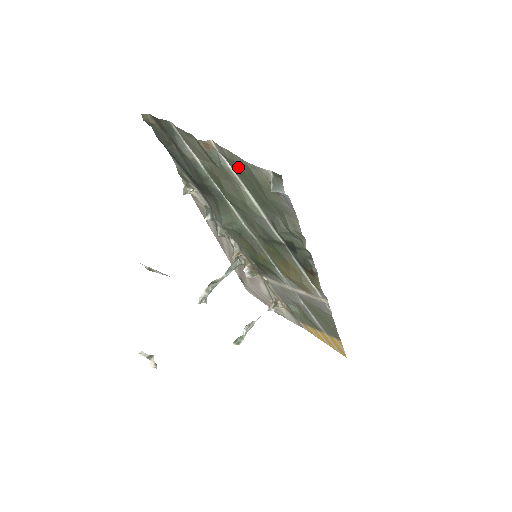
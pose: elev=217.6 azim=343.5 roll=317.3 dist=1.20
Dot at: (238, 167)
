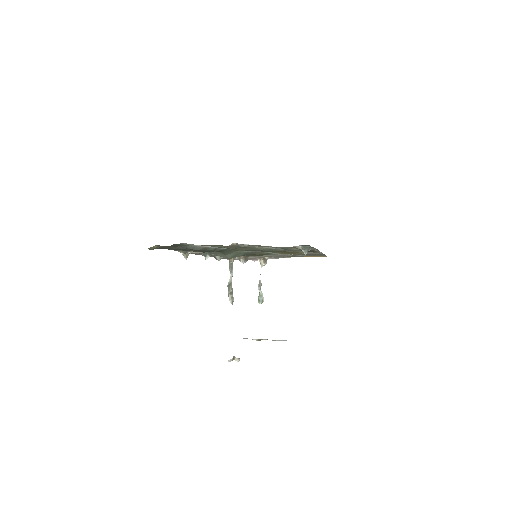
Dot at: occluded
